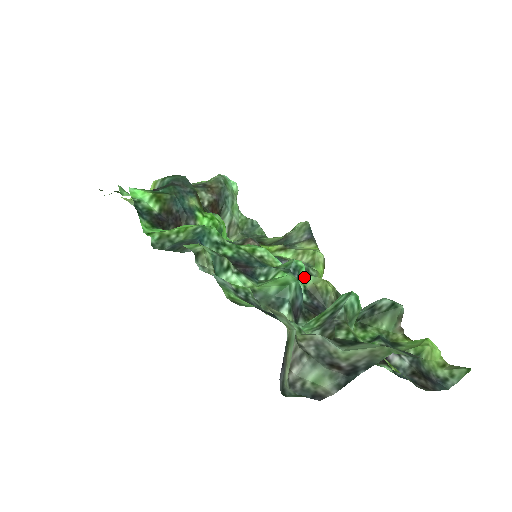
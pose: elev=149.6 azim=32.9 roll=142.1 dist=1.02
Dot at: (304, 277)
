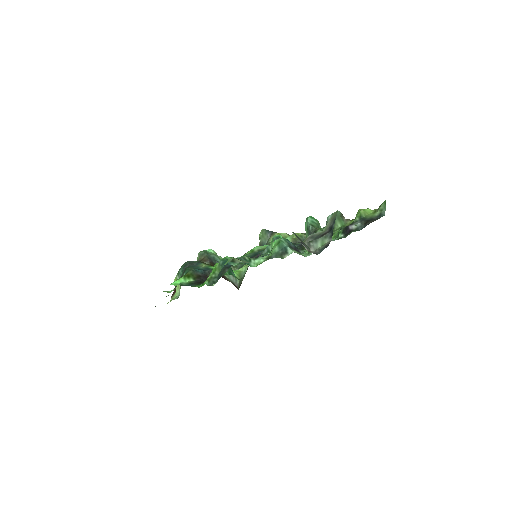
Dot at: occluded
